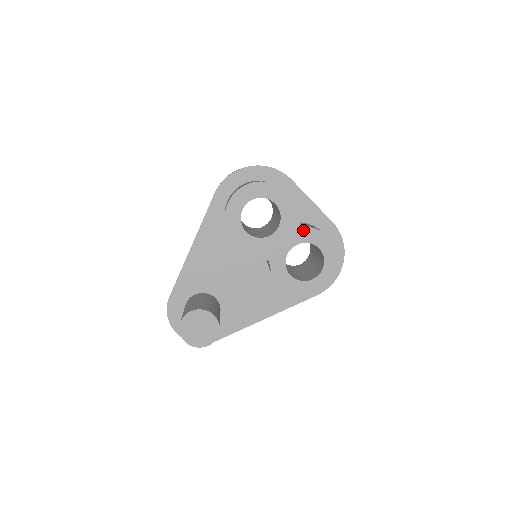
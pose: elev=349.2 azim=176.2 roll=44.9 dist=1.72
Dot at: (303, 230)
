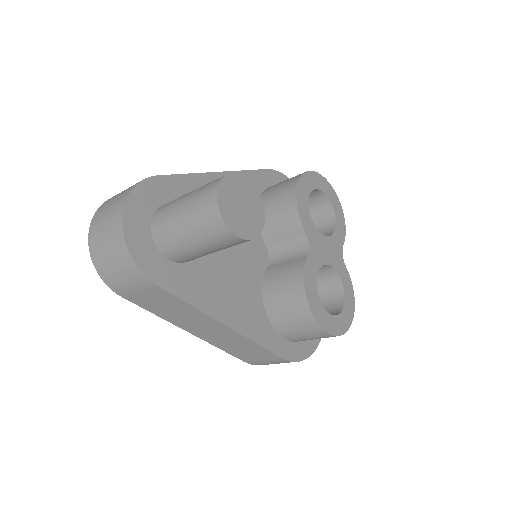
Dot at: (342, 263)
